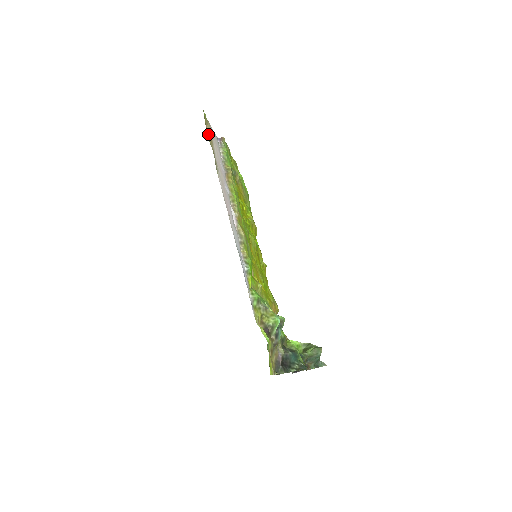
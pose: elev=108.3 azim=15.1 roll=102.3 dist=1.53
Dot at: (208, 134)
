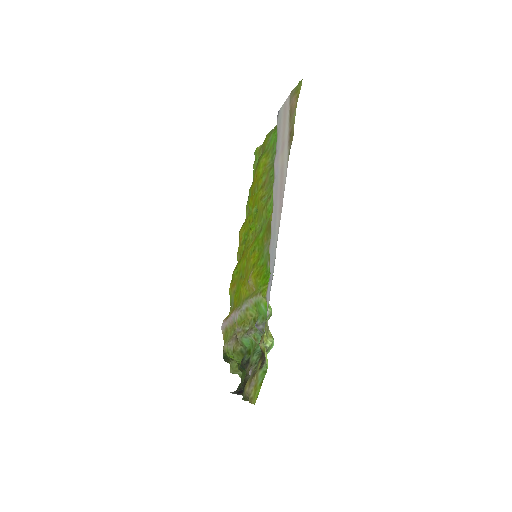
Dot at: (292, 108)
